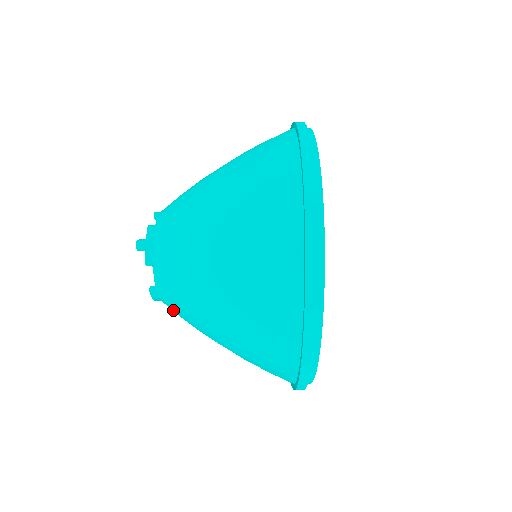
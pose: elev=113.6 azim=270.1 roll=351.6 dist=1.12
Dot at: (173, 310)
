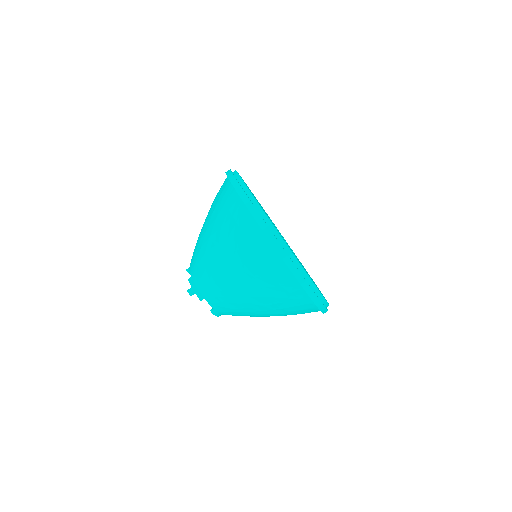
Dot at: occluded
